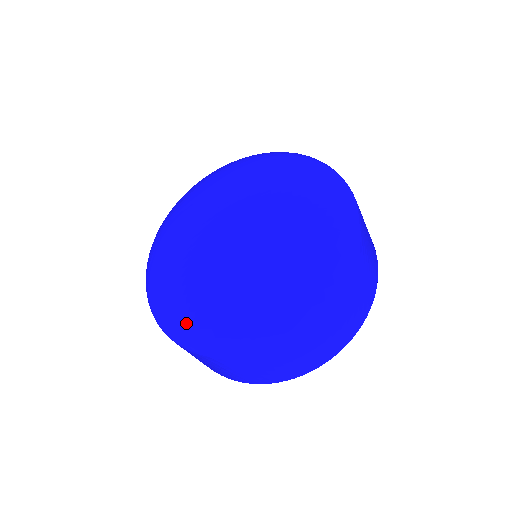
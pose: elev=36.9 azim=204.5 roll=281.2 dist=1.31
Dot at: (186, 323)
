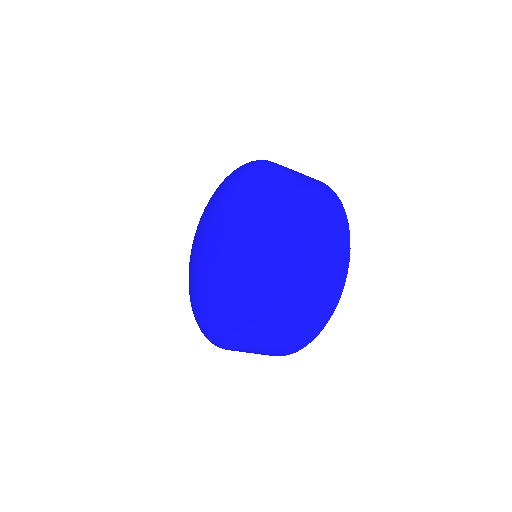
Dot at: (218, 332)
